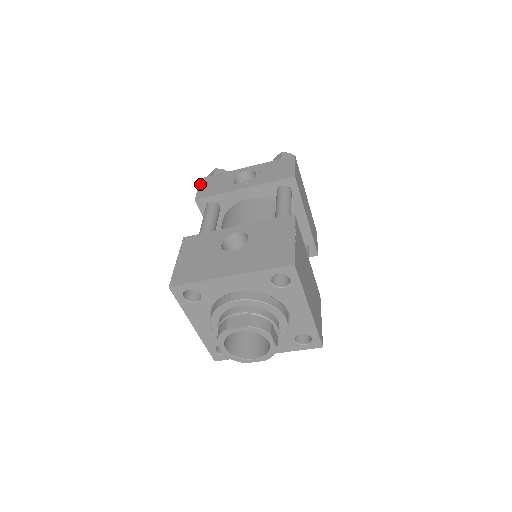
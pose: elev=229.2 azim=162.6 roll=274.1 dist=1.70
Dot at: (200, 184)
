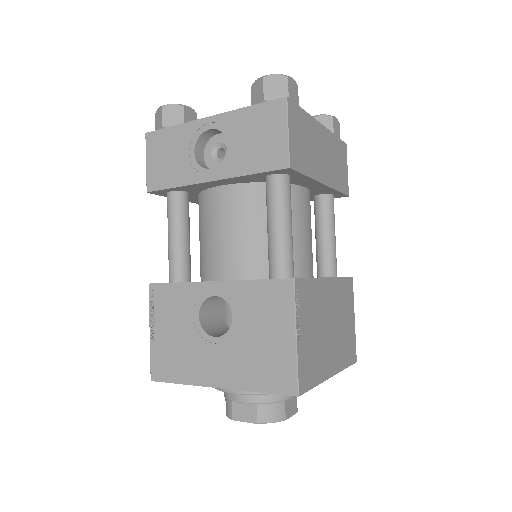
Dot at: (147, 151)
